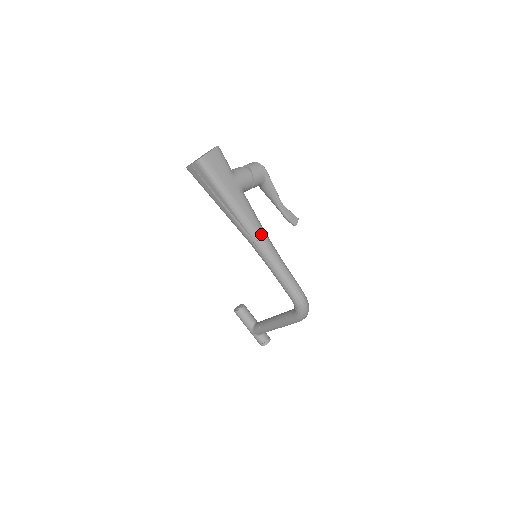
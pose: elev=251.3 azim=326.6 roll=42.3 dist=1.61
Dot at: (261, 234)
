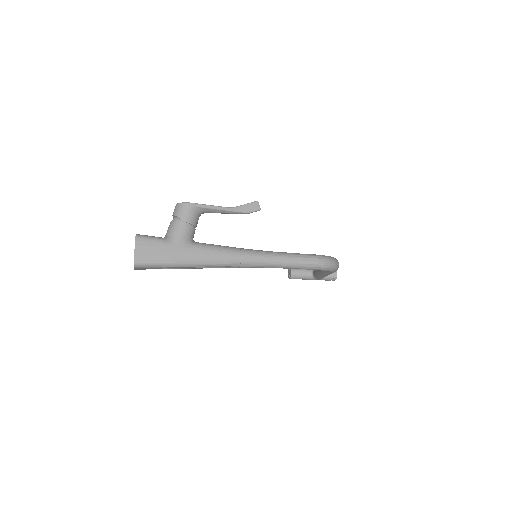
Dot at: (238, 257)
